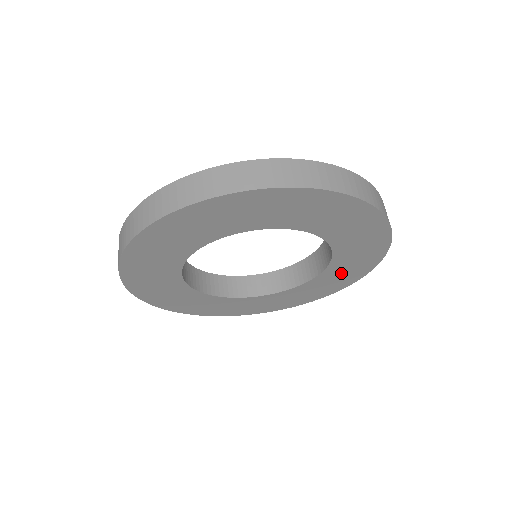
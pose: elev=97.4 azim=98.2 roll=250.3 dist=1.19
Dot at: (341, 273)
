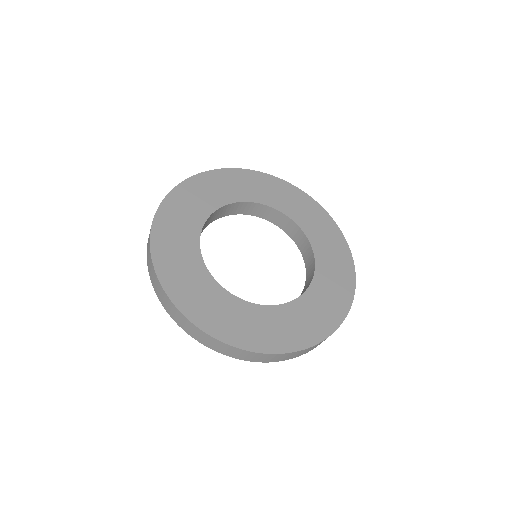
Dot at: (315, 225)
